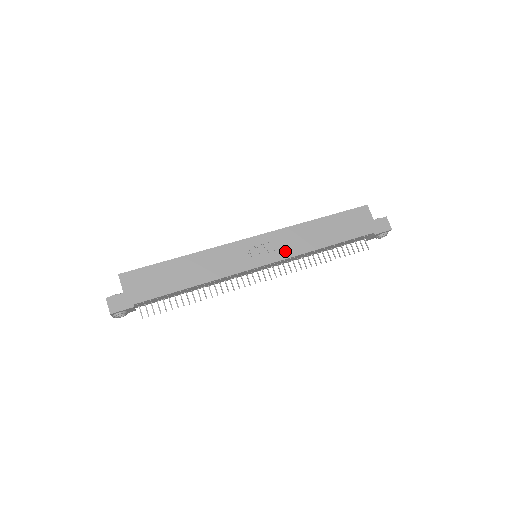
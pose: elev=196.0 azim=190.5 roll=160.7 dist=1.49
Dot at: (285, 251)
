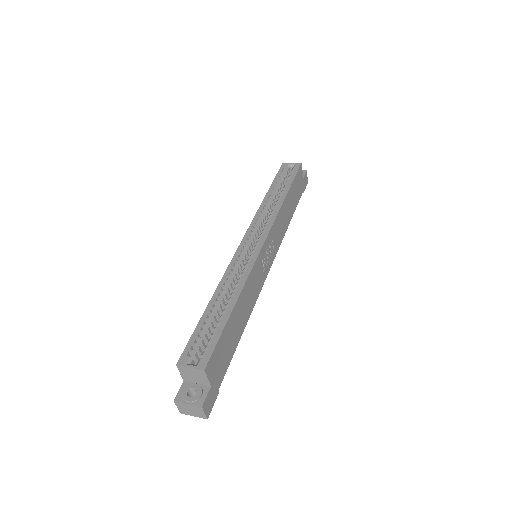
Dot at: (277, 243)
